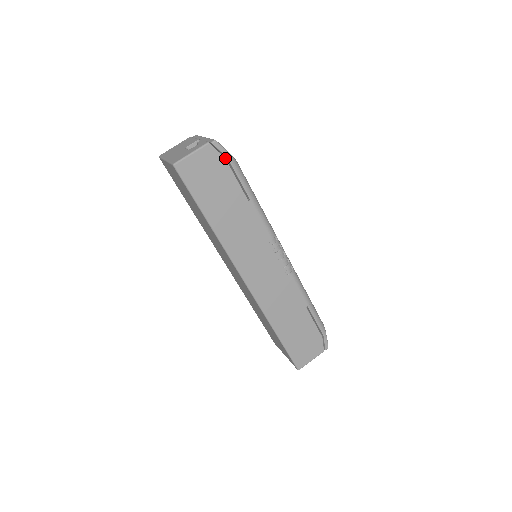
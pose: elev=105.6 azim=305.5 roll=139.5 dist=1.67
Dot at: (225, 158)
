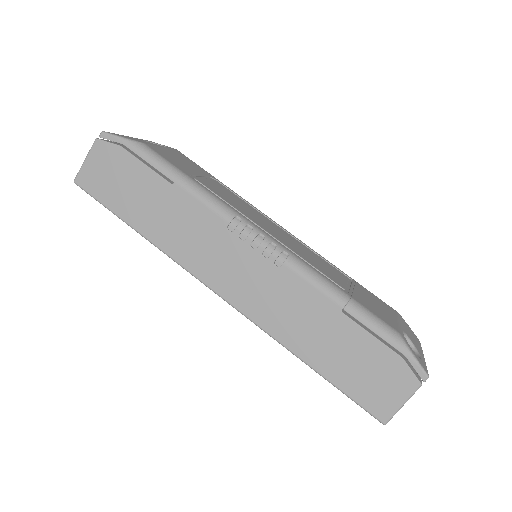
Dot at: occluded
